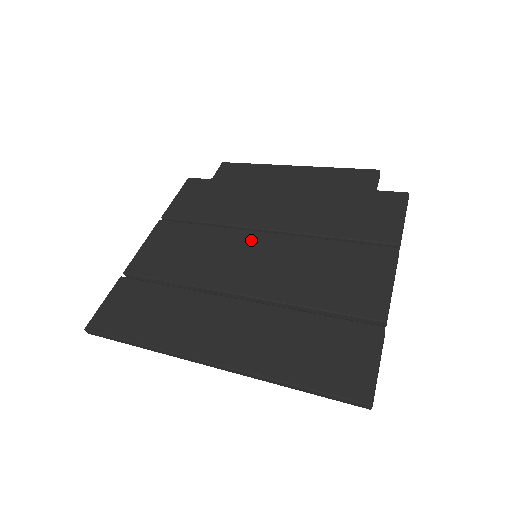
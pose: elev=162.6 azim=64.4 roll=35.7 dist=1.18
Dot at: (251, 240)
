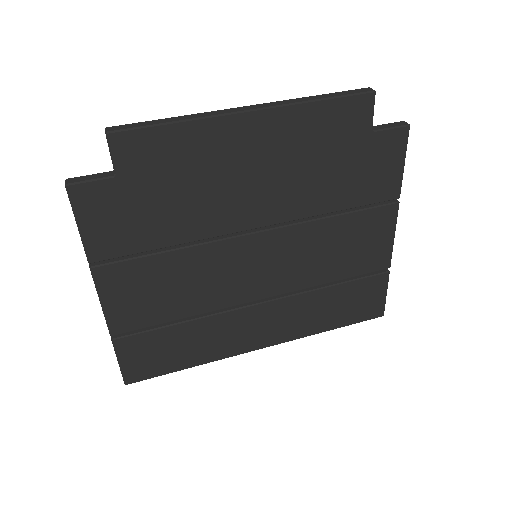
Dot at: (245, 248)
